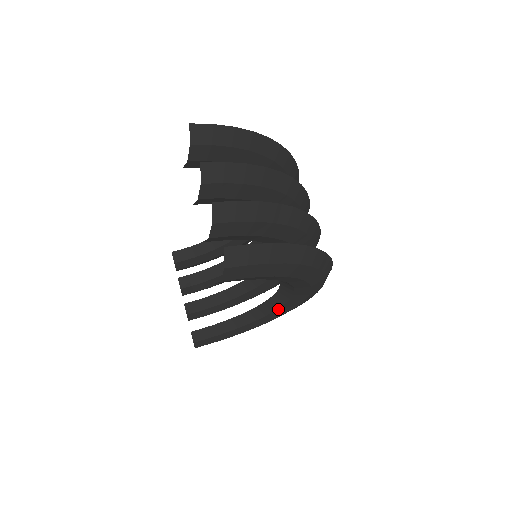
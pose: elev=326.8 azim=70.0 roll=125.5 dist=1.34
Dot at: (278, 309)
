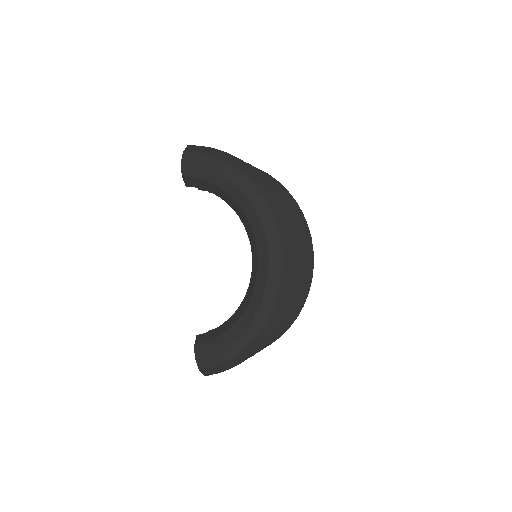
Dot at: (256, 284)
